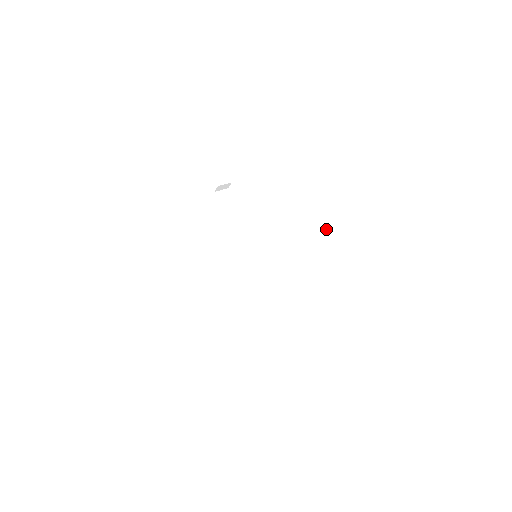
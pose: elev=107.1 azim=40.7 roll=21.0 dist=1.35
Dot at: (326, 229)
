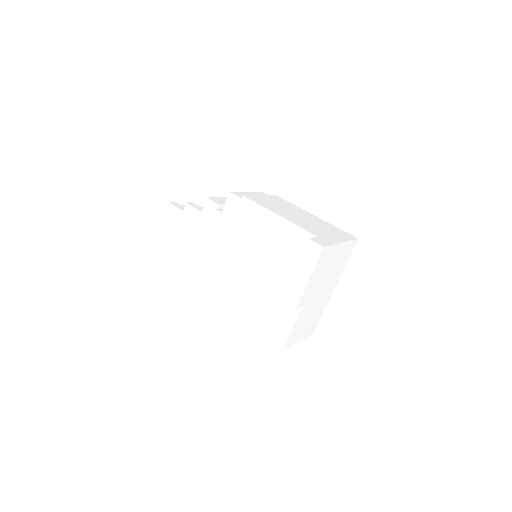
Dot at: (301, 216)
